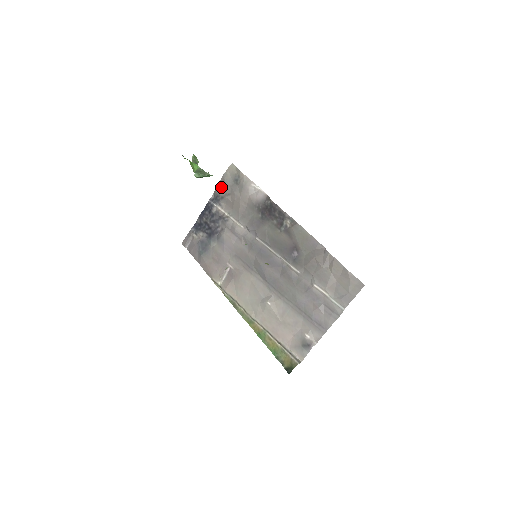
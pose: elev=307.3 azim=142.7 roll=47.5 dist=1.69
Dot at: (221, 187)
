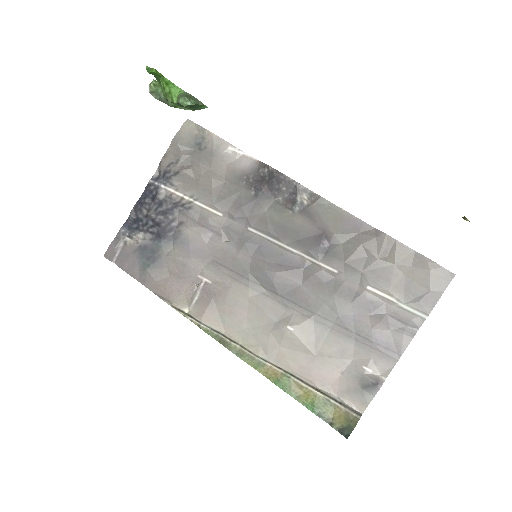
Dot at: (172, 157)
